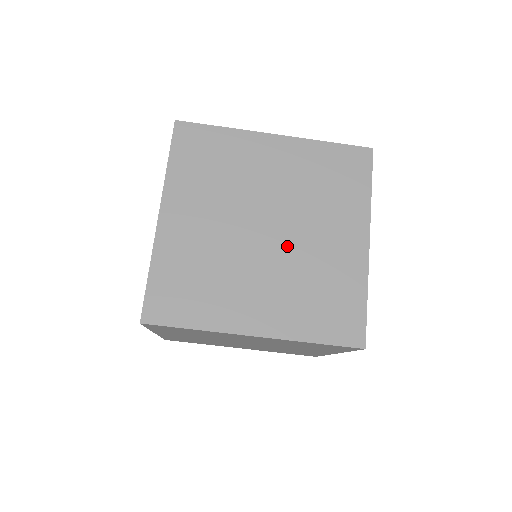
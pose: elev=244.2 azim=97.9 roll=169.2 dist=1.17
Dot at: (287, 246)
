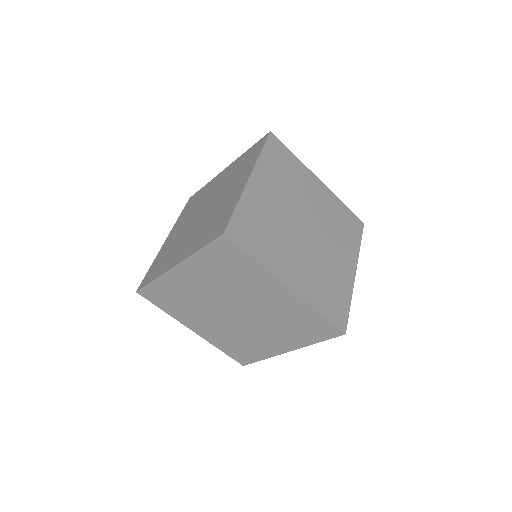
Dot at: (254, 313)
